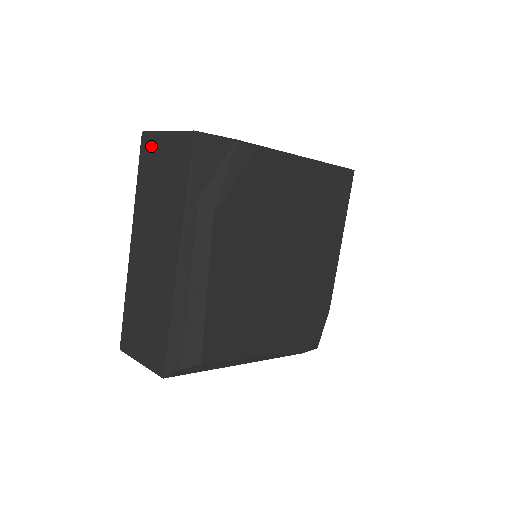
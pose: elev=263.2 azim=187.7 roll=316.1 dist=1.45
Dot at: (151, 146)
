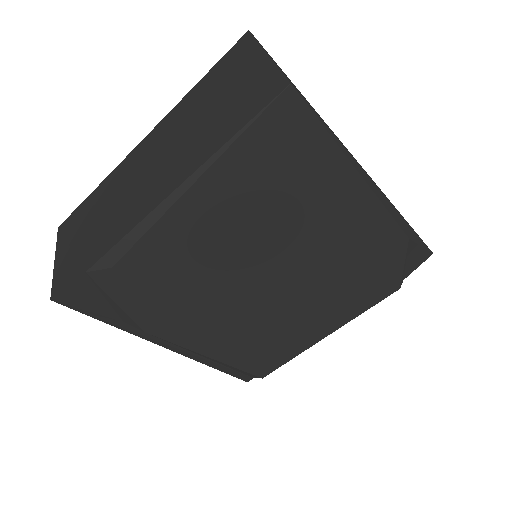
Dot at: occluded
